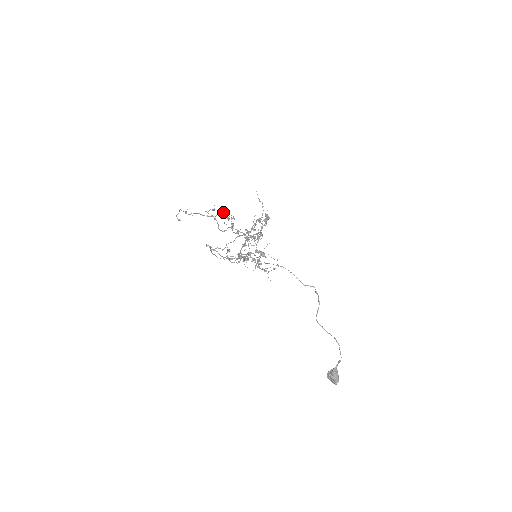
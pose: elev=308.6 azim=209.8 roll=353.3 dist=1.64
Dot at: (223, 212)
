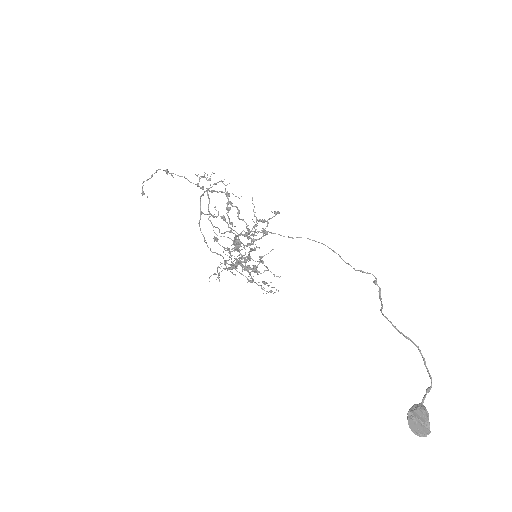
Dot at: occluded
